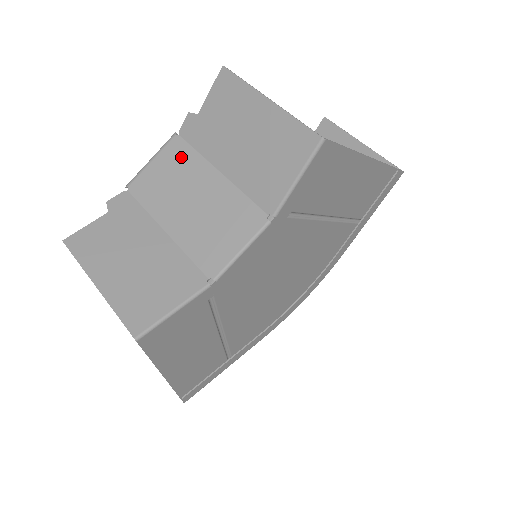
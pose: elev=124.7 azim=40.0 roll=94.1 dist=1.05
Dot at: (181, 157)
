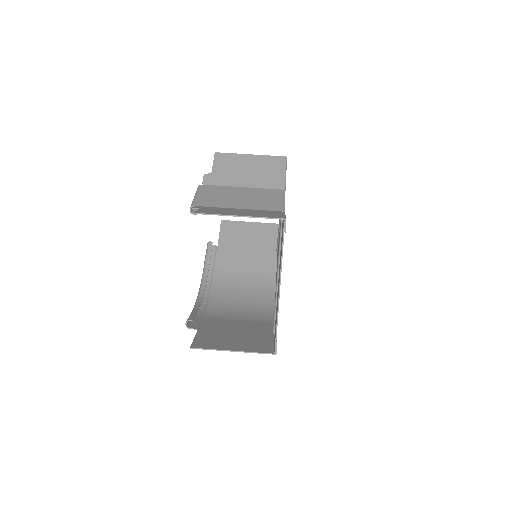
Dot at: (215, 189)
